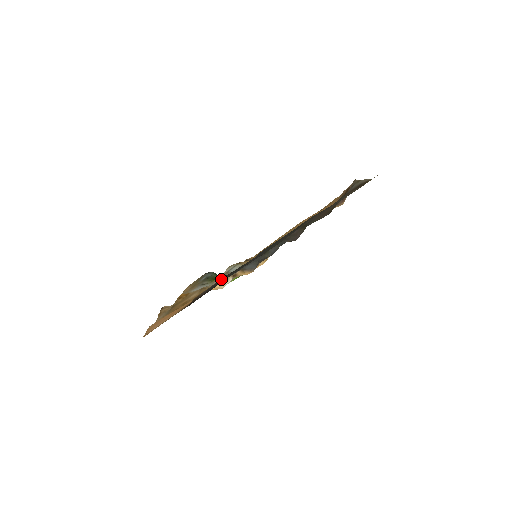
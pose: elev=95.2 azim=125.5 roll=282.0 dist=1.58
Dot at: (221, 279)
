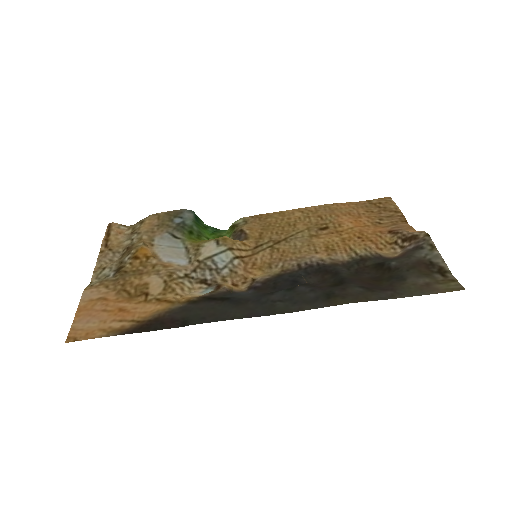
Dot at: (200, 302)
